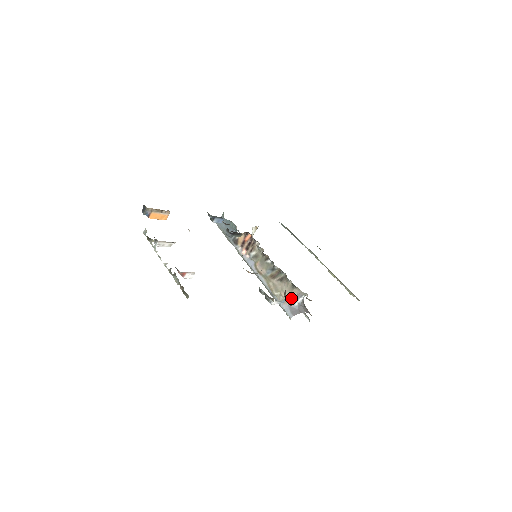
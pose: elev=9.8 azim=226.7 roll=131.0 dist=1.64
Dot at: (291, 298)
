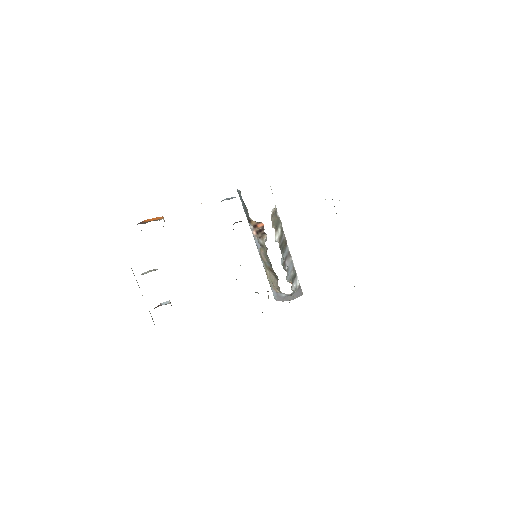
Dot at: occluded
